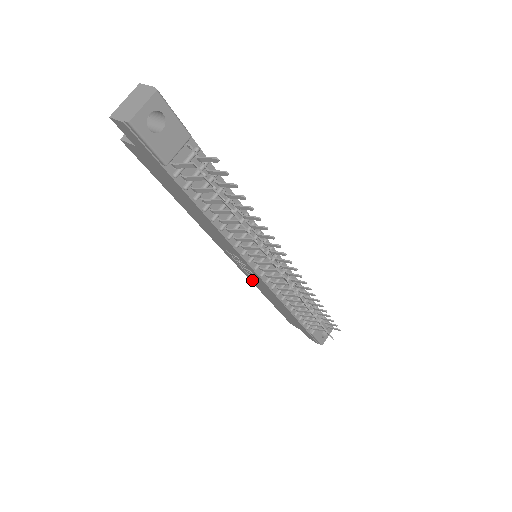
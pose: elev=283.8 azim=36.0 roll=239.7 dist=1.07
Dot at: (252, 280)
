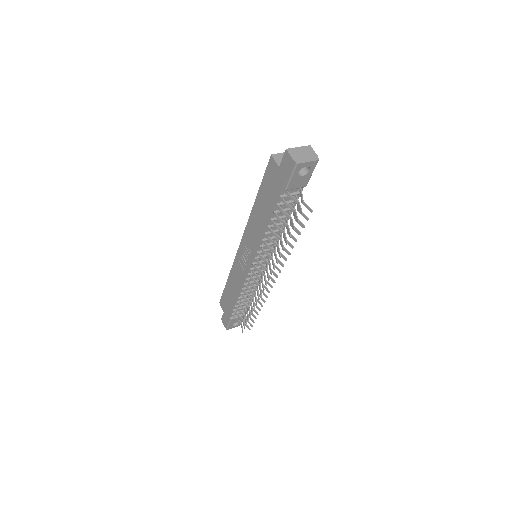
Dot at: (236, 264)
